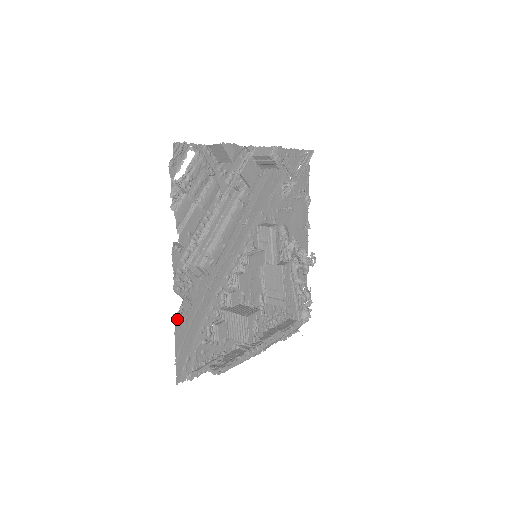
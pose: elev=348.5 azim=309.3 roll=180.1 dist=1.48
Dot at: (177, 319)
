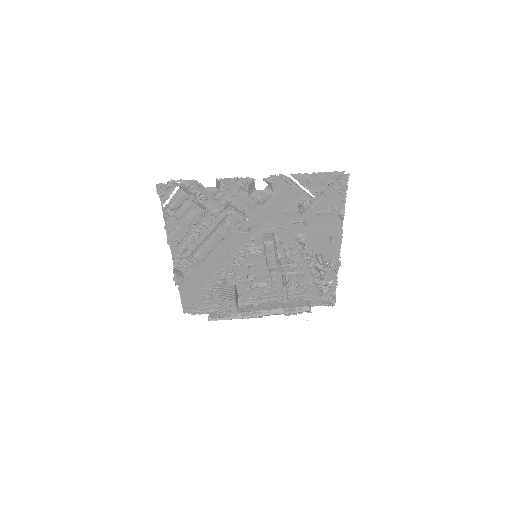
Dot at: (179, 282)
